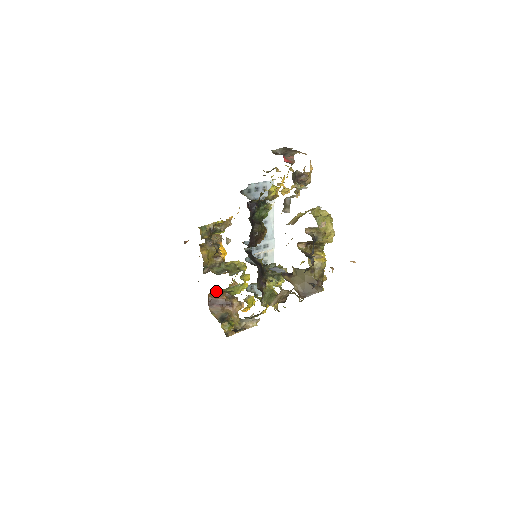
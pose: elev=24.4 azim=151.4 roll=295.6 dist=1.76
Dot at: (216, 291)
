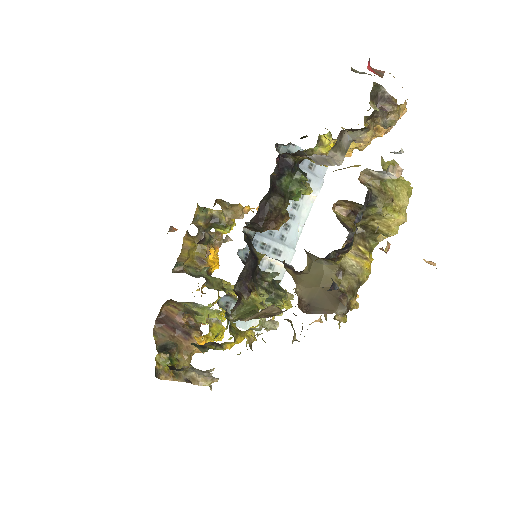
Dot at: (177, 305)
